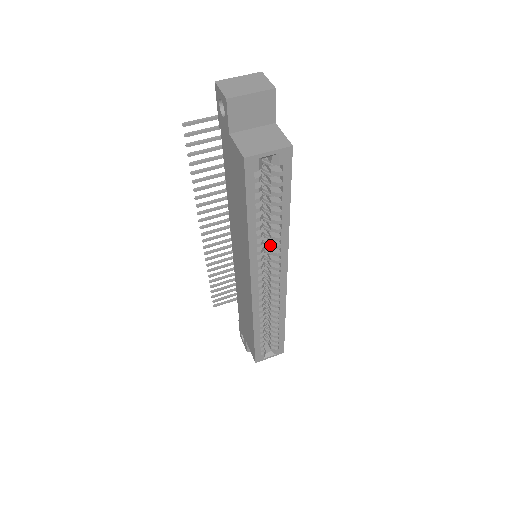
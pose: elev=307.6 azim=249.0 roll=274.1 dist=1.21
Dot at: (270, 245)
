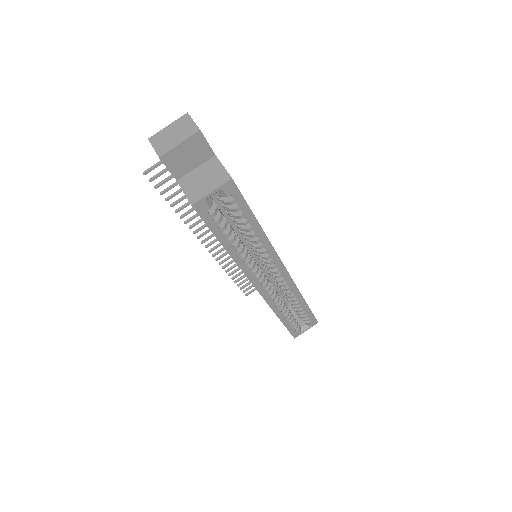
Dot at: (257, 252)
